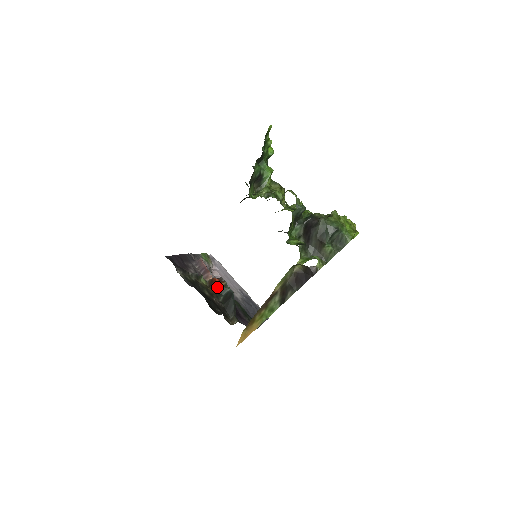
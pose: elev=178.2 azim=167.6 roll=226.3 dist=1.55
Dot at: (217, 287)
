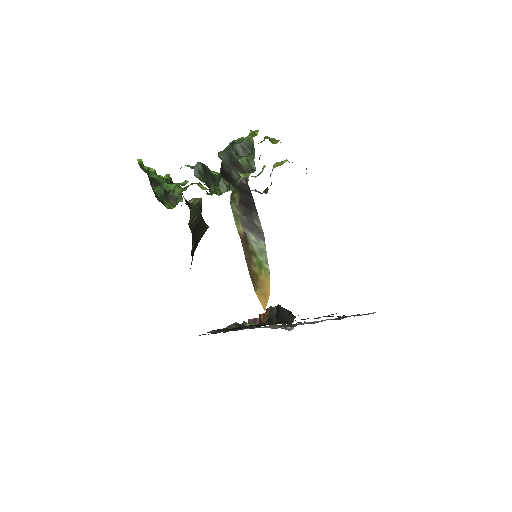
Dot at: (265, 317)
